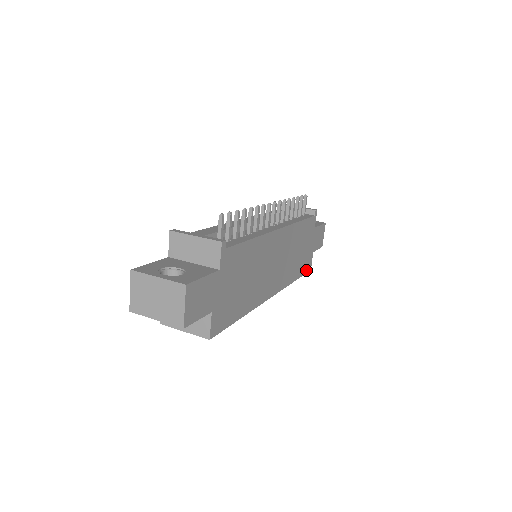
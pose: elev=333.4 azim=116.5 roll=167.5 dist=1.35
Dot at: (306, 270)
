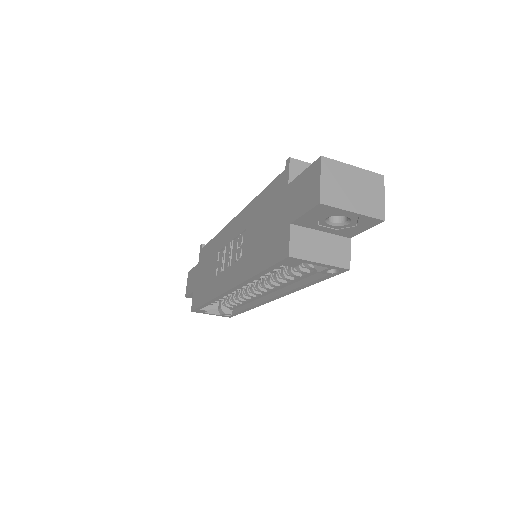
Dot at: occluded
